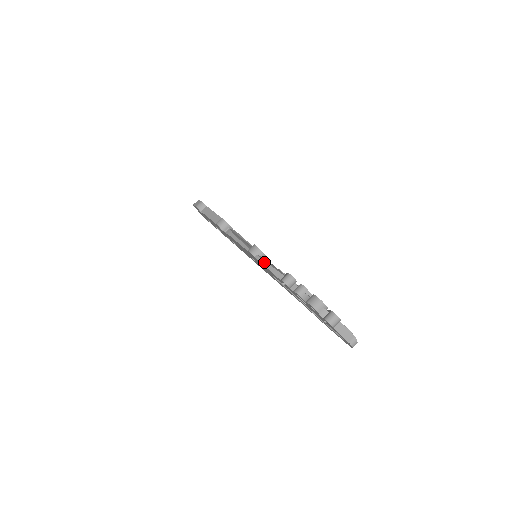
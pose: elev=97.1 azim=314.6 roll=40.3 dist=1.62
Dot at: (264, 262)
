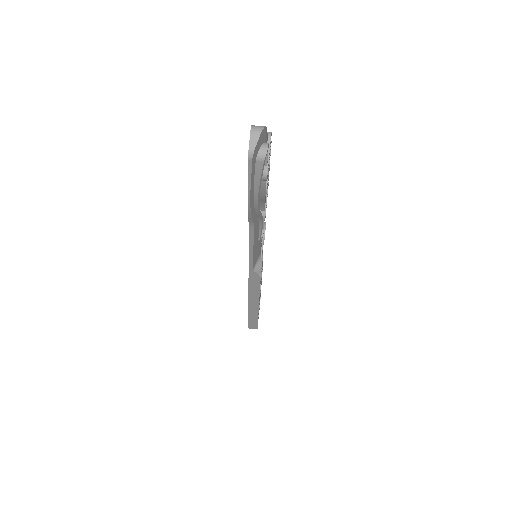
Dot at: occluded
